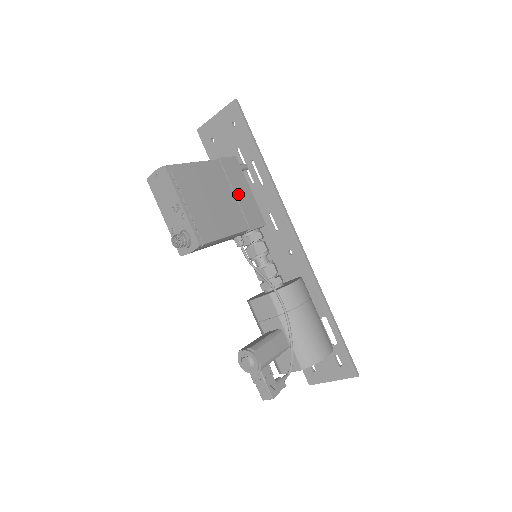
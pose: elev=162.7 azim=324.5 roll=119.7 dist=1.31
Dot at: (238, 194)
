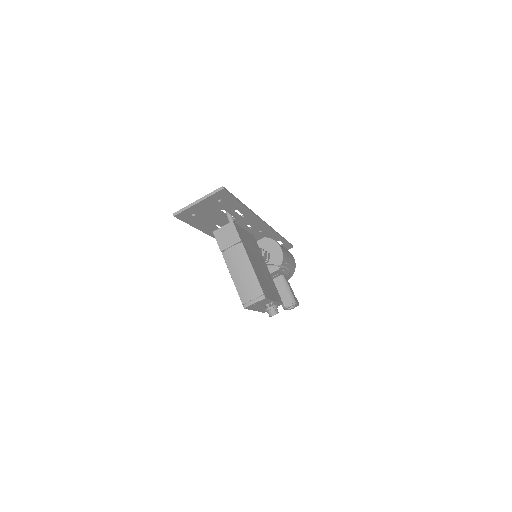
Dot at: (251, 244)
